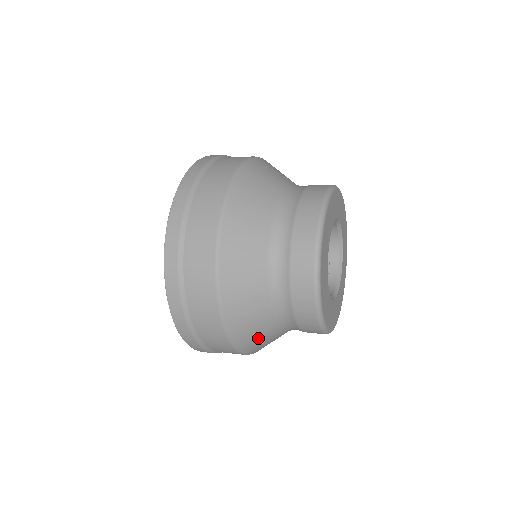
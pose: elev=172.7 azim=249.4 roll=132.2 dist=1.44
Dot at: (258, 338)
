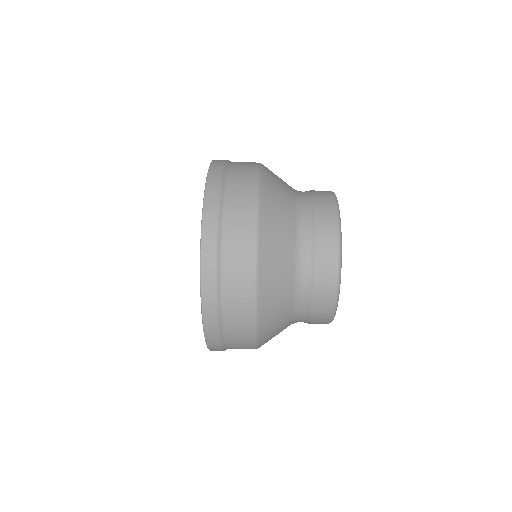
Dot at: (274, 335)
